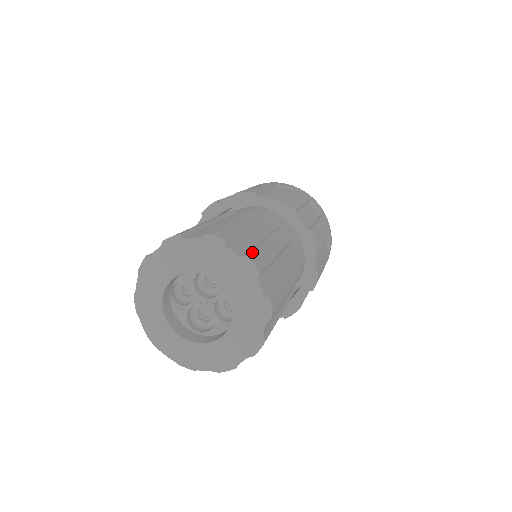
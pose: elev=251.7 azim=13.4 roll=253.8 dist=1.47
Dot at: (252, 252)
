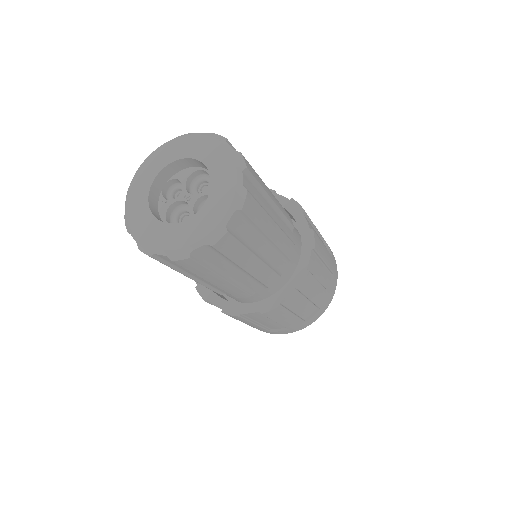
Dot at: occluded
